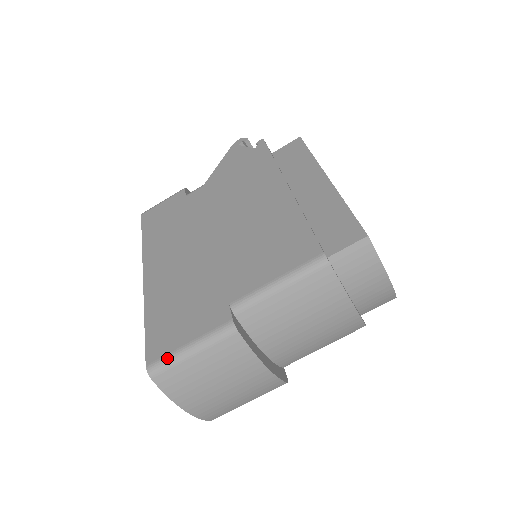
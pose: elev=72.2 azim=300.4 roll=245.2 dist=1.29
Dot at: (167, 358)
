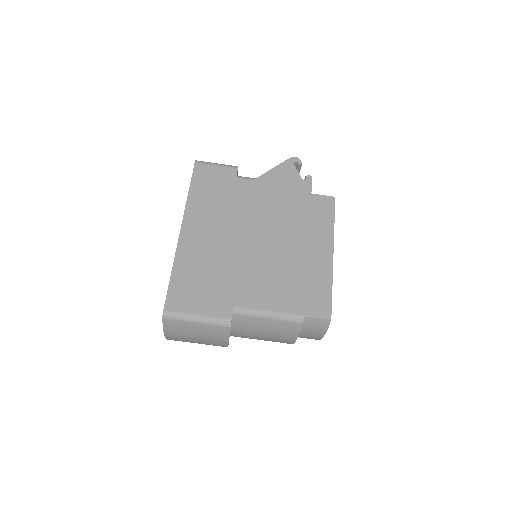
Dot at: (180, 315)
